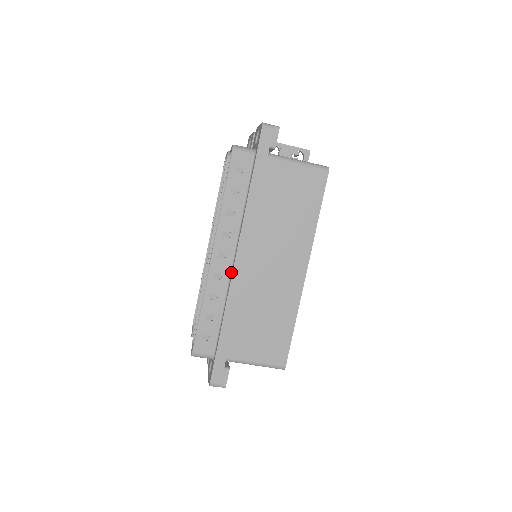
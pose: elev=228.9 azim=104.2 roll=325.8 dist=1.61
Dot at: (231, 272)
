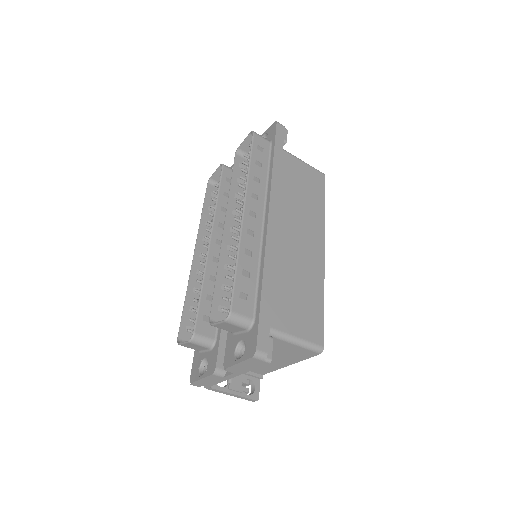
Dot at: (263, 231)
